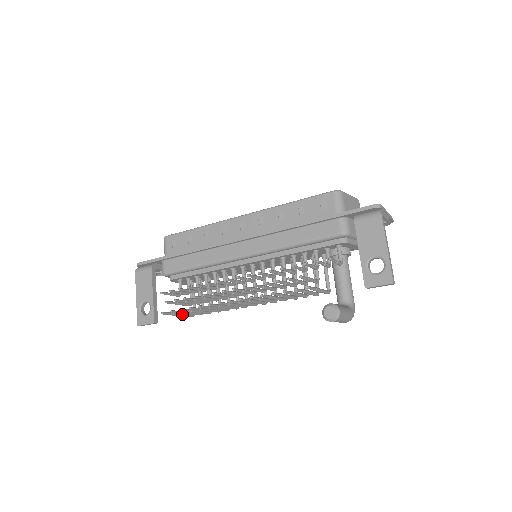
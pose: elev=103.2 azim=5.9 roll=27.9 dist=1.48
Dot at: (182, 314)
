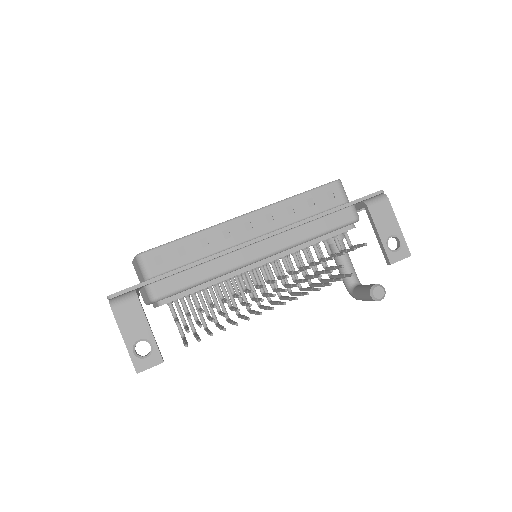
Dot at: occluded
